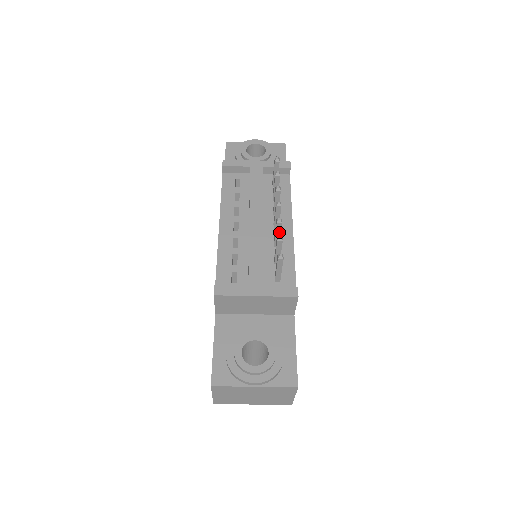
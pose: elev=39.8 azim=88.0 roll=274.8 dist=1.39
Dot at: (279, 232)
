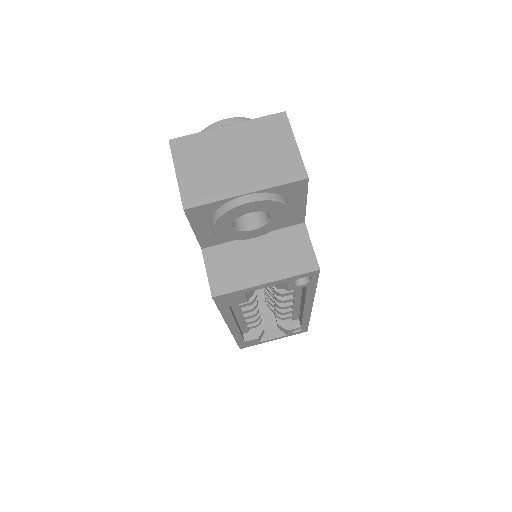
Dot at: occluded
